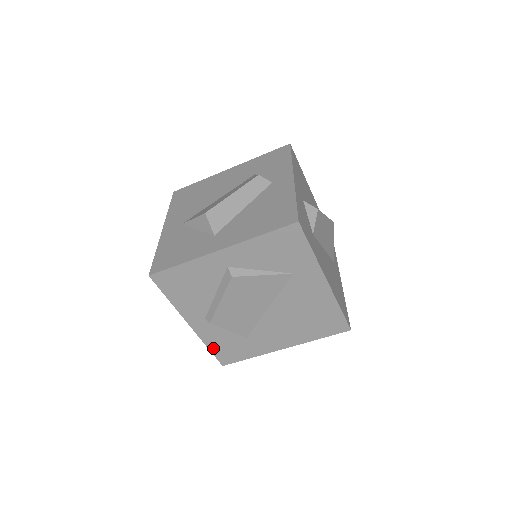
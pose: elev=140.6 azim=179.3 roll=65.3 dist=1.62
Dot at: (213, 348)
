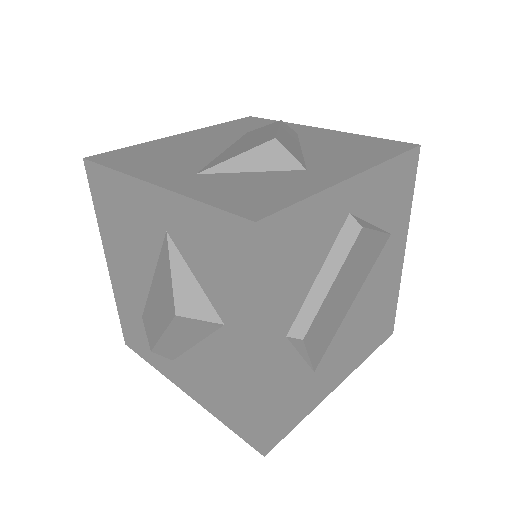
Dot at: (269, 413)
